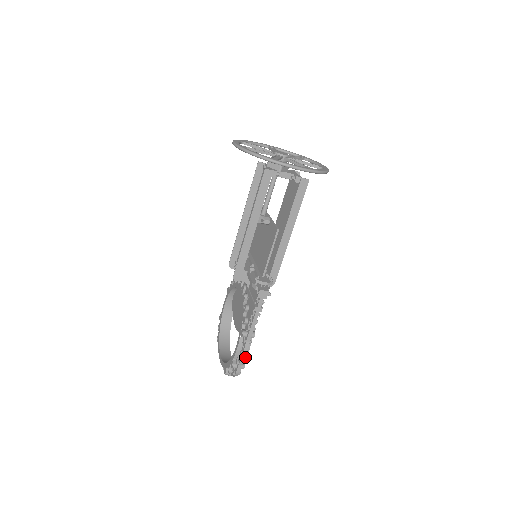
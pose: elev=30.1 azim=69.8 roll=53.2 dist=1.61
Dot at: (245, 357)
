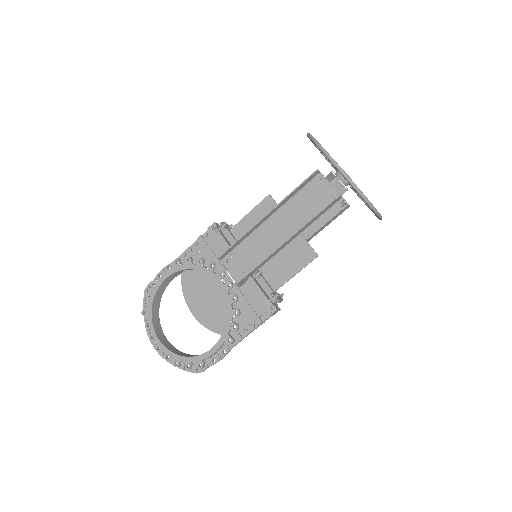
Dot at: occluded
